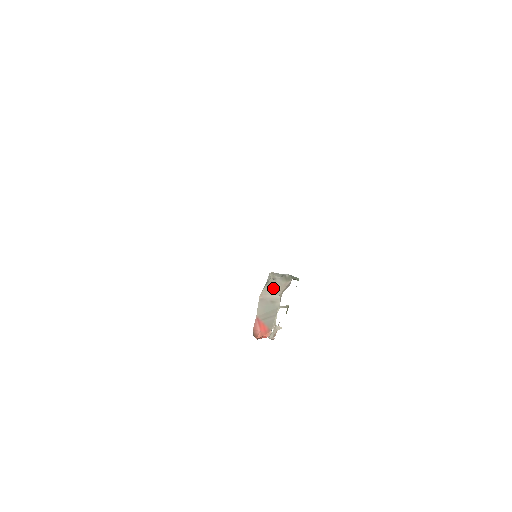
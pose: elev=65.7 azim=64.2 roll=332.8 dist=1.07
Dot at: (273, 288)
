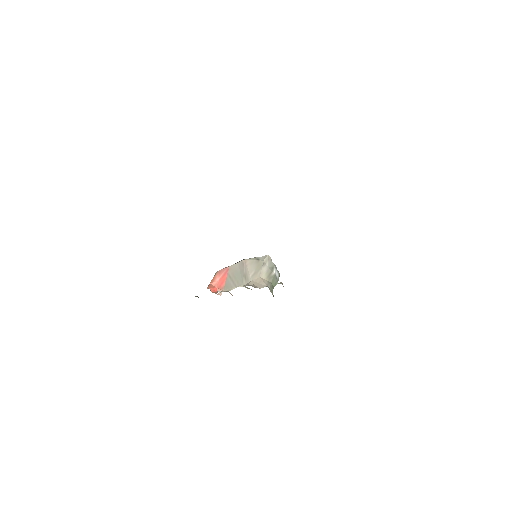
Dot at: (255, 270)
